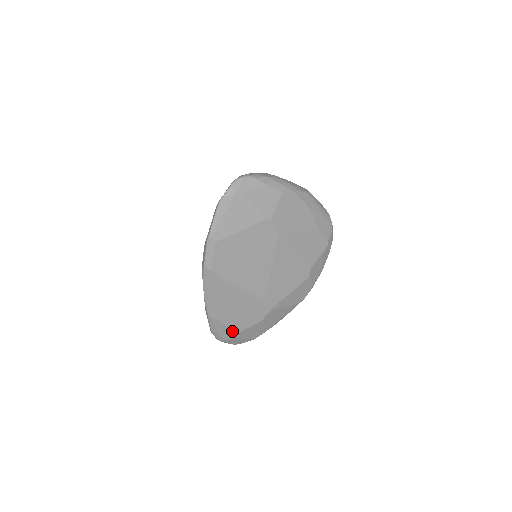
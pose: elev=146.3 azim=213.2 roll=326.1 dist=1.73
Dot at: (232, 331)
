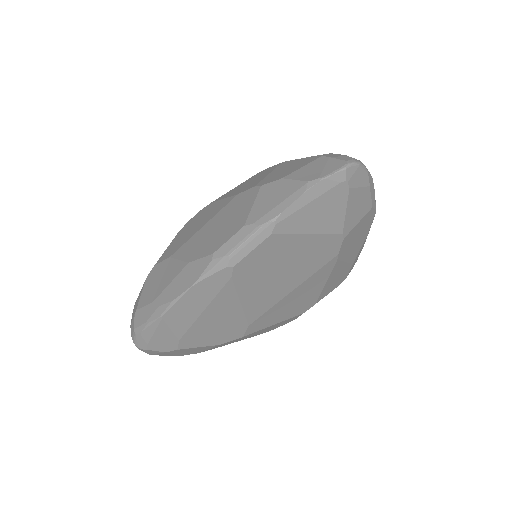
Dot at: (172, 344)
